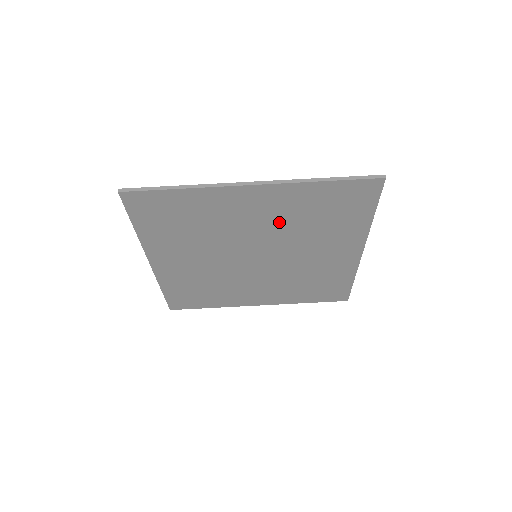
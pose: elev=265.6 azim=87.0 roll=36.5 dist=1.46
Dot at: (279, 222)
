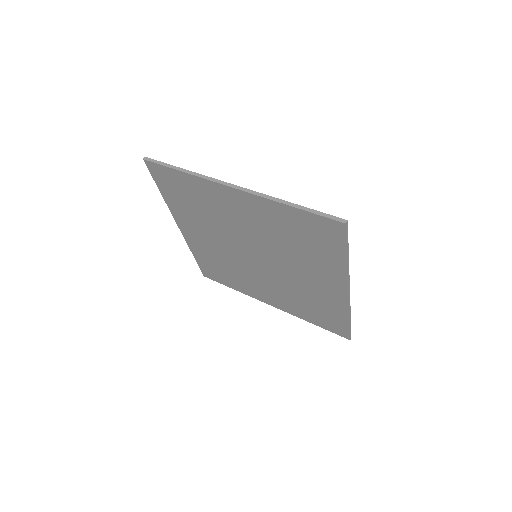
Dot at: (264, 231)
